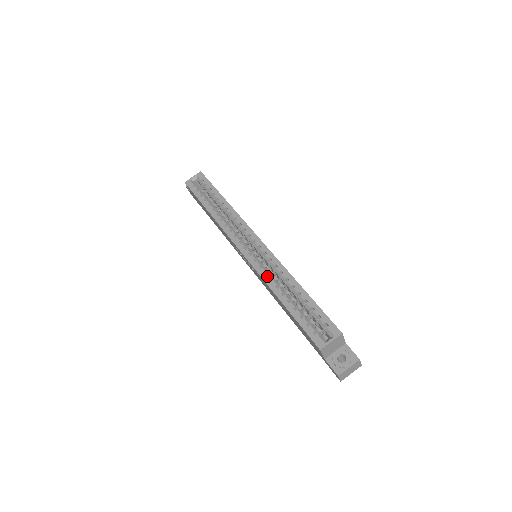
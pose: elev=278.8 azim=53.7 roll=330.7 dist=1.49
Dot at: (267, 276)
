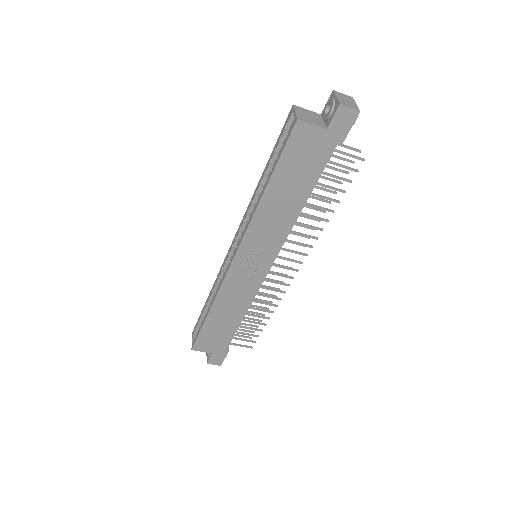
Dot at: (250, 217)
